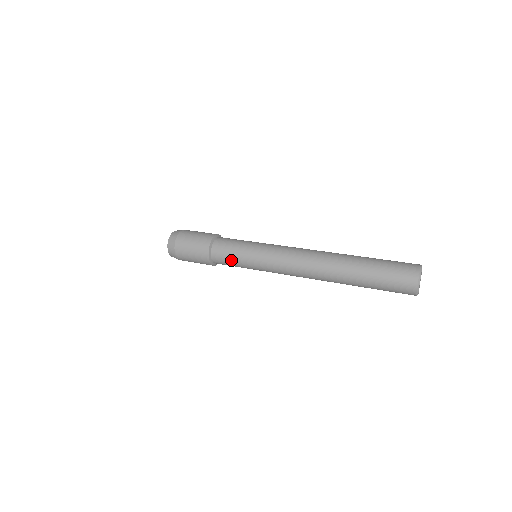
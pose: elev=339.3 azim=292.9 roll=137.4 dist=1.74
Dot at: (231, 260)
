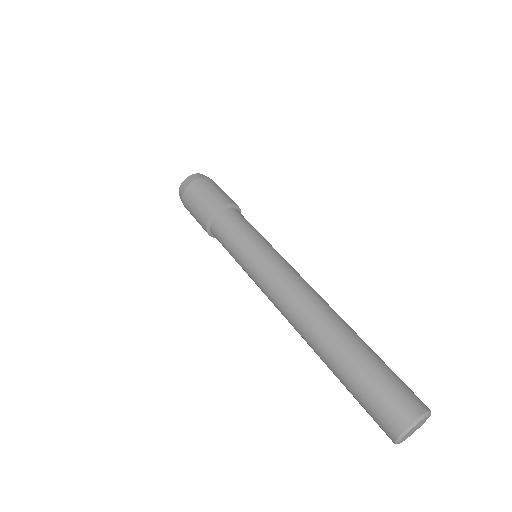
Dot at: occluded
